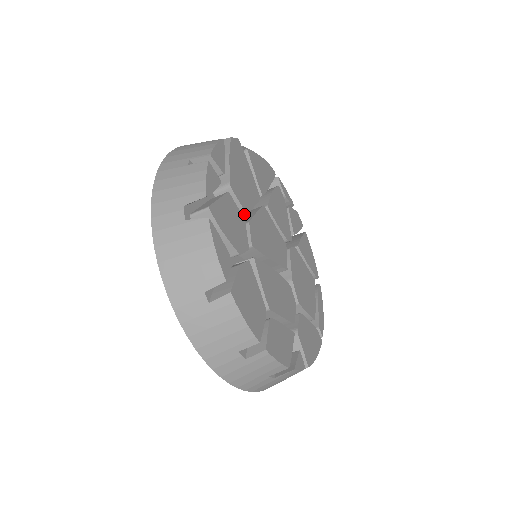
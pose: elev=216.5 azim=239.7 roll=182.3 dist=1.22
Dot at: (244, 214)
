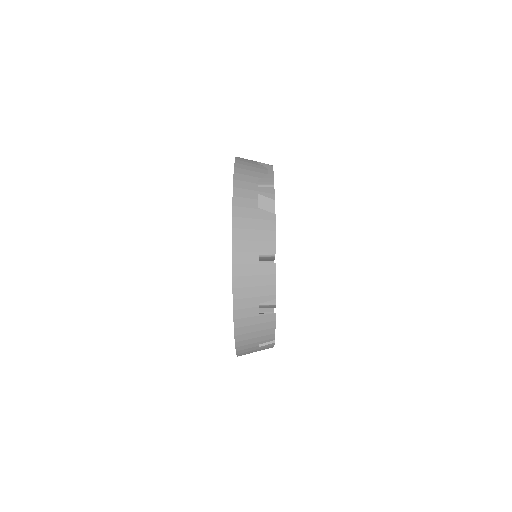
Dot at: occluded
